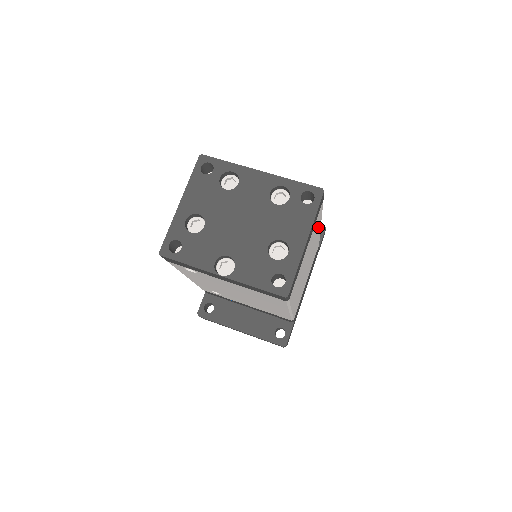
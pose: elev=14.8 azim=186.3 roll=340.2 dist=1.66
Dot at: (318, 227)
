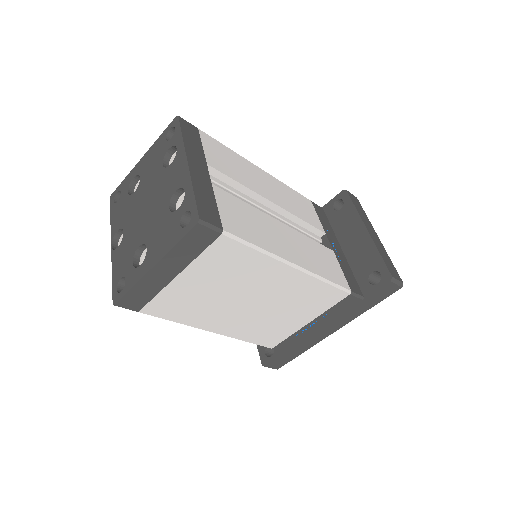
Dot at: (264, 266)
